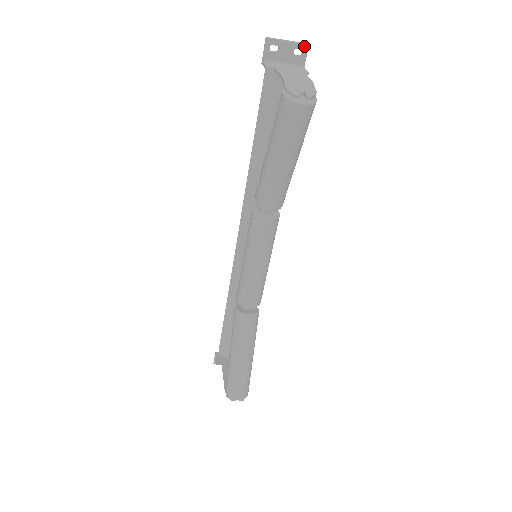
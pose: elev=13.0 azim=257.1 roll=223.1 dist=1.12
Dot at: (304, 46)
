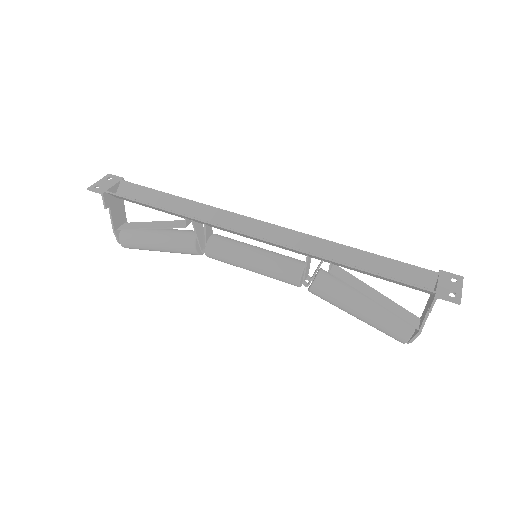
Dot at: (460, 280)
